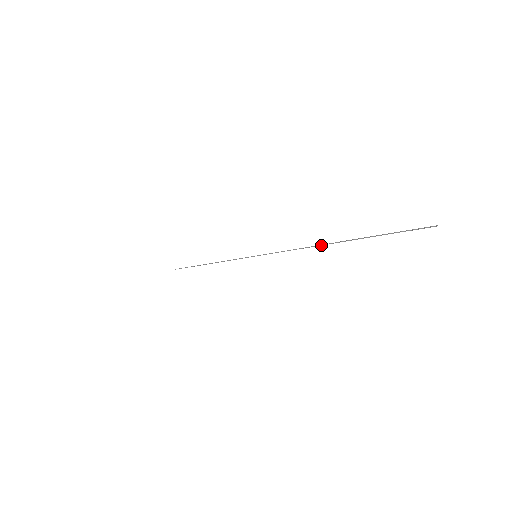
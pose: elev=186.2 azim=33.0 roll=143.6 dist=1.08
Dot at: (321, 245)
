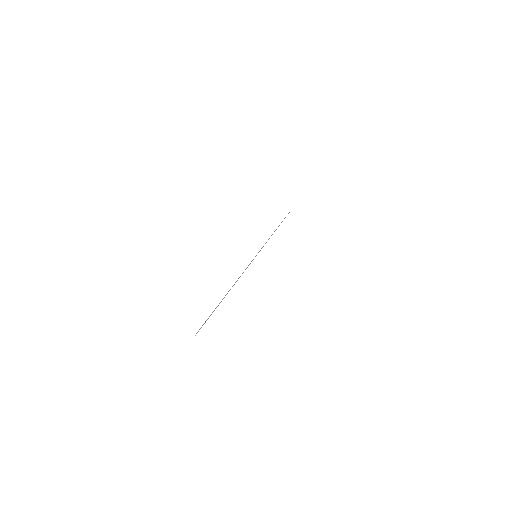
Dot at: occluded
